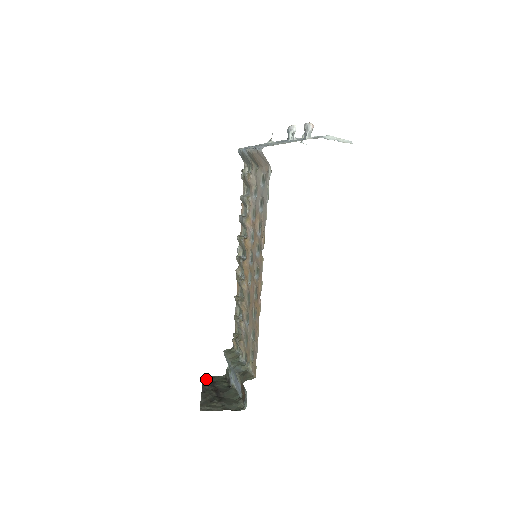
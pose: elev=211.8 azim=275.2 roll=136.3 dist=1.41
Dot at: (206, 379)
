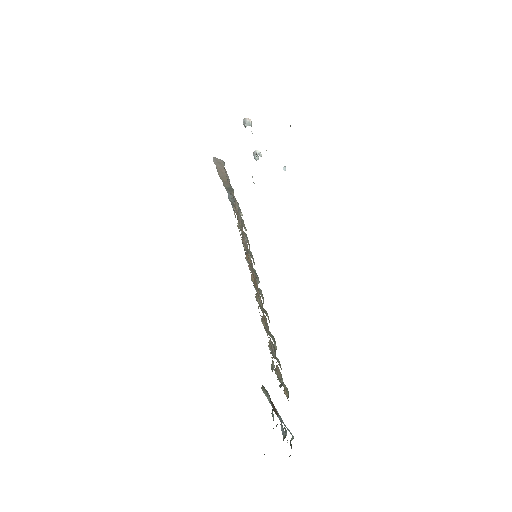
Dot at: occluded
